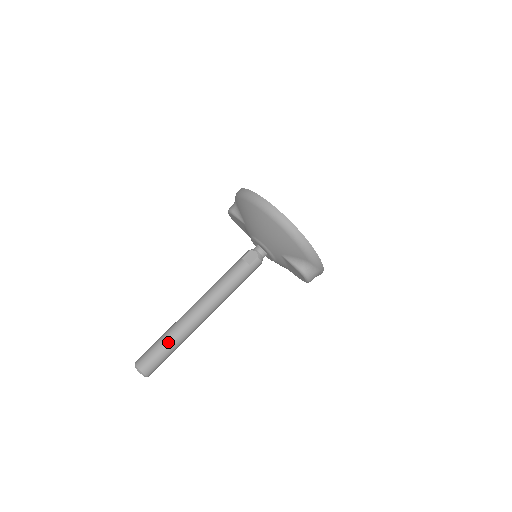
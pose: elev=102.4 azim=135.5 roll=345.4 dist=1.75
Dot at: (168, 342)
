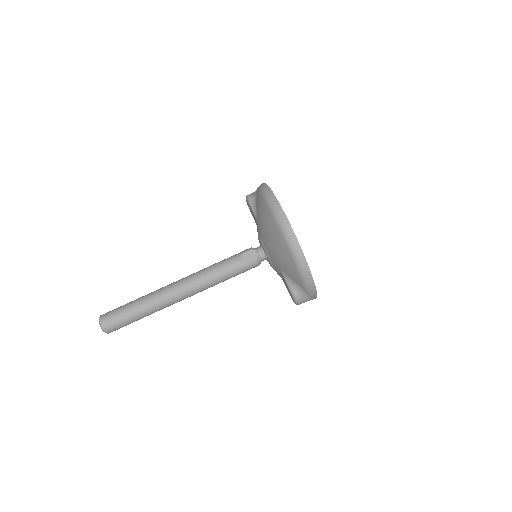
Dot at: (138, 310)
